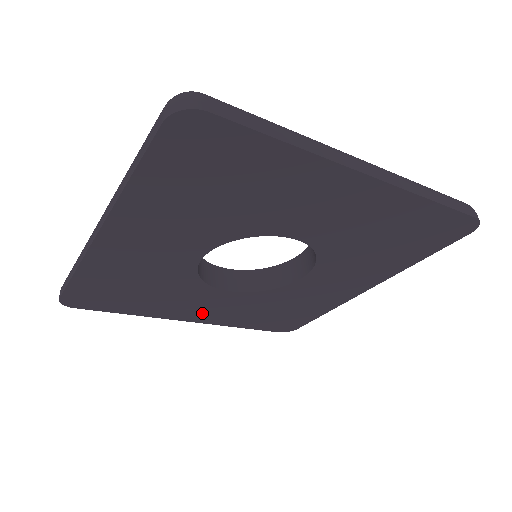
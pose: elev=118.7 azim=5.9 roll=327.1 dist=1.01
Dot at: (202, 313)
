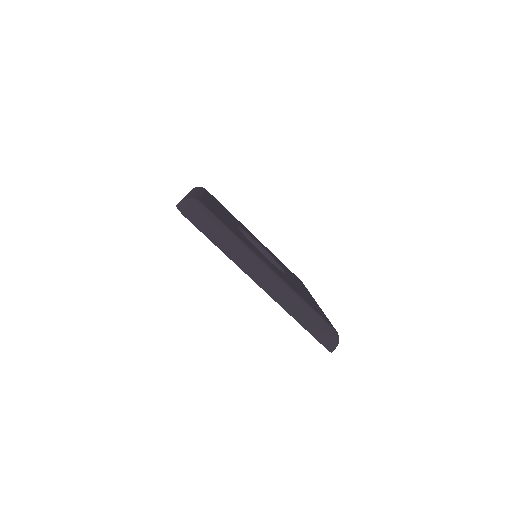
Dot at: occluded
